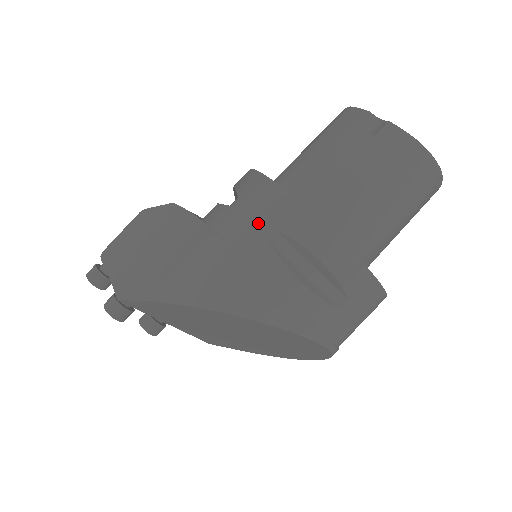
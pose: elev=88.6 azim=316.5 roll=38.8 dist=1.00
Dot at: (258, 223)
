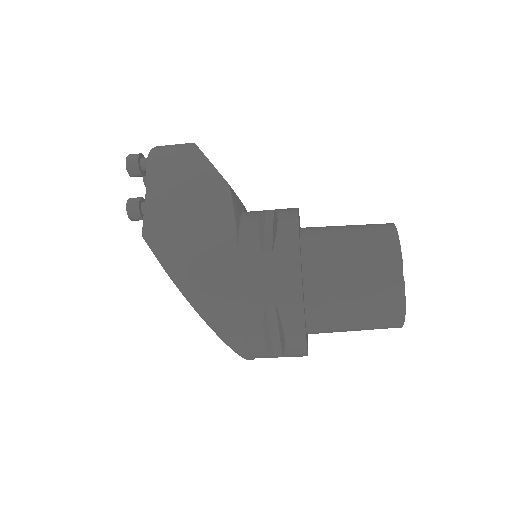
Dot at: (269, 289)
